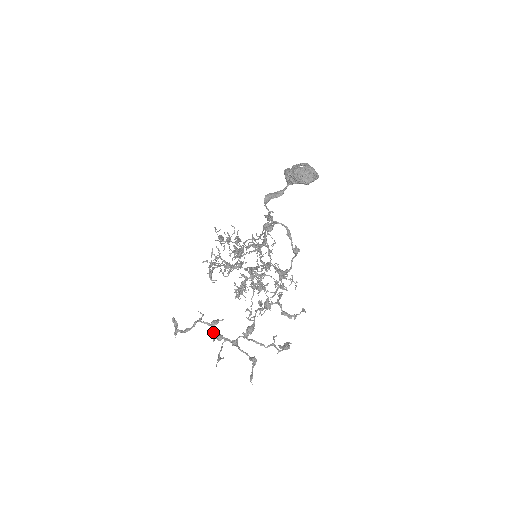
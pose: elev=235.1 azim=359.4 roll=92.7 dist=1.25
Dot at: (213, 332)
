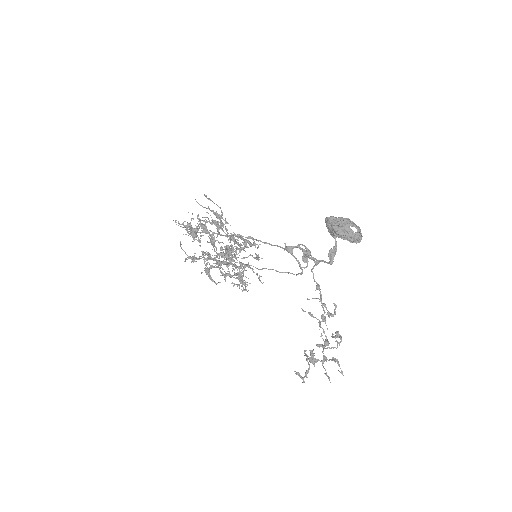
Dot at: occluded
